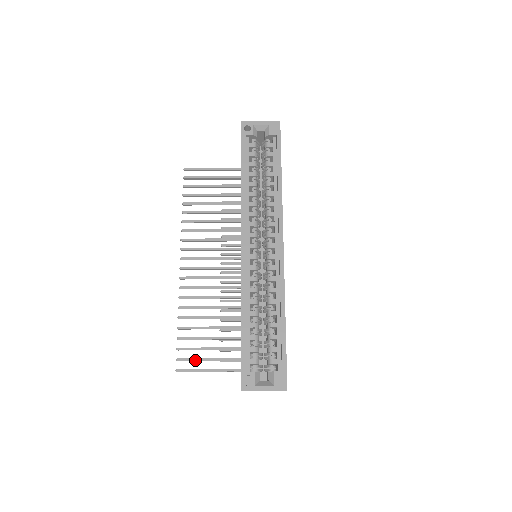
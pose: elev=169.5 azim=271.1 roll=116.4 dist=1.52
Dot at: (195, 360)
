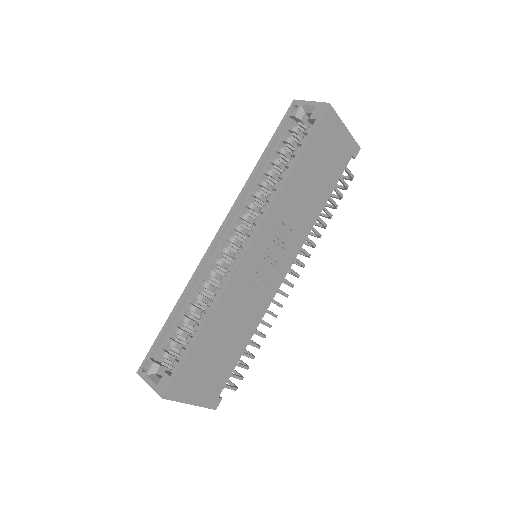
Dot at: occluded
